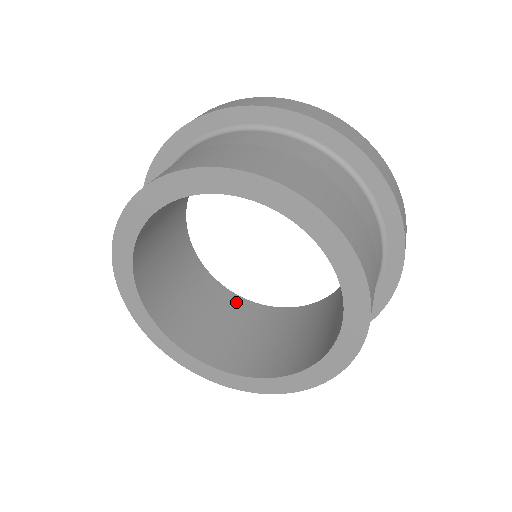
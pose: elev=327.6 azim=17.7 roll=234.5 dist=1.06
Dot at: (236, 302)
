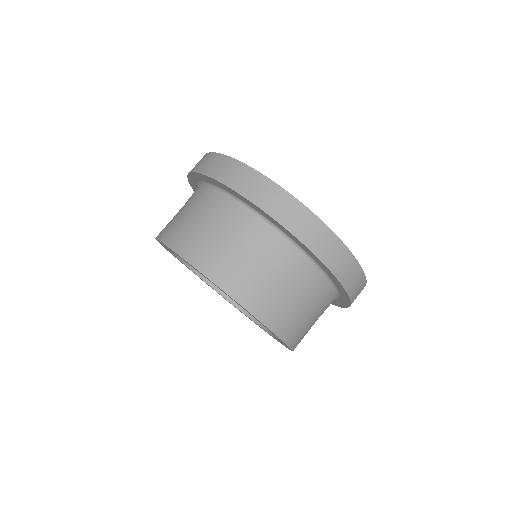
Dot at: occluded
